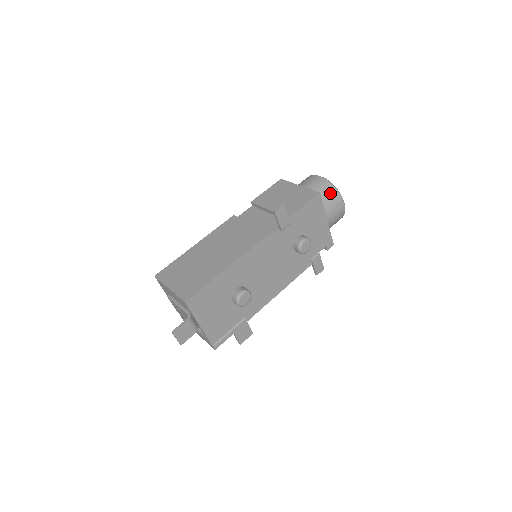
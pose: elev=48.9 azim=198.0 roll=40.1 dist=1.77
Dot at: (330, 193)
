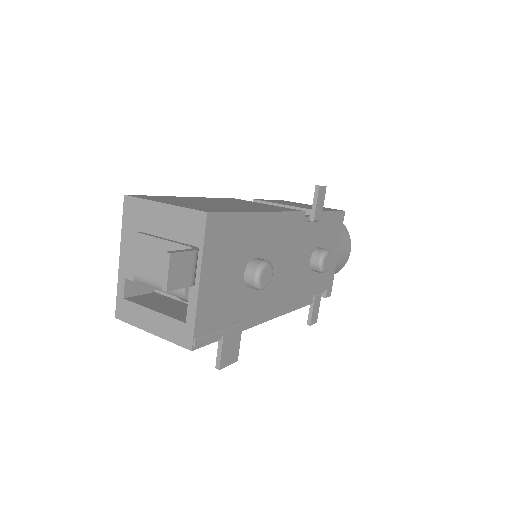
Dot at: (342, 228)
